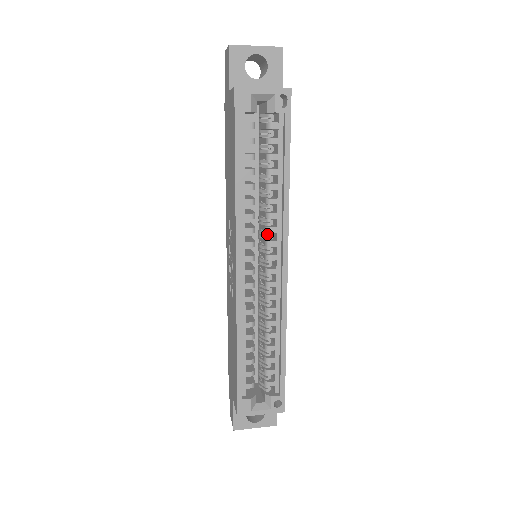
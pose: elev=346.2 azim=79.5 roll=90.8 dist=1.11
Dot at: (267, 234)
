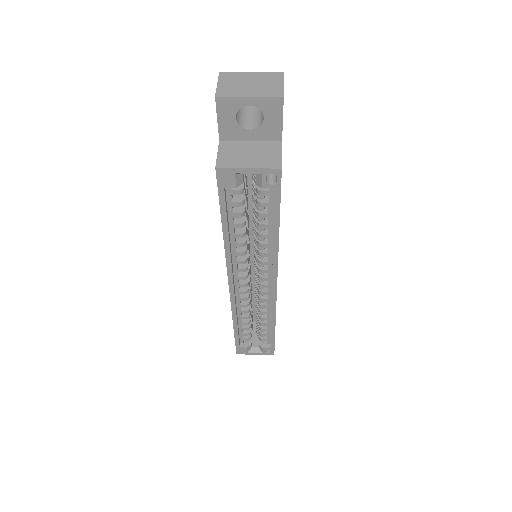
Dot at: (259, 263)
